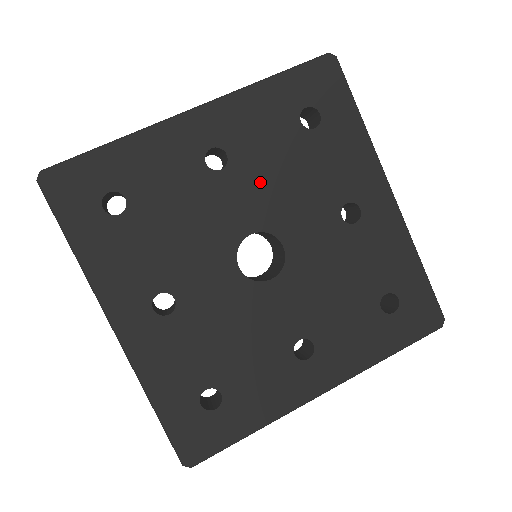
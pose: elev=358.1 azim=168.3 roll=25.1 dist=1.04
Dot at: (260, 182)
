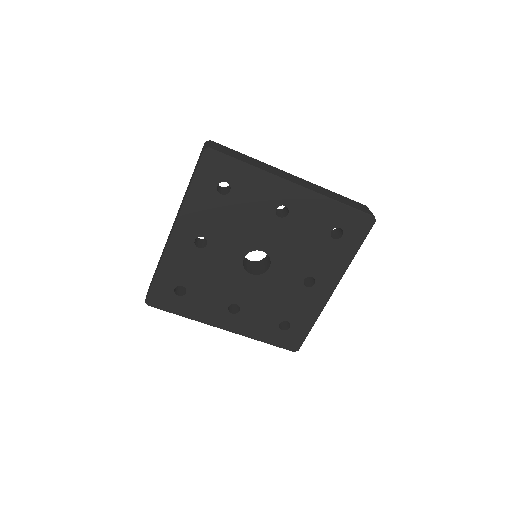
Dot at: (228, 235)
